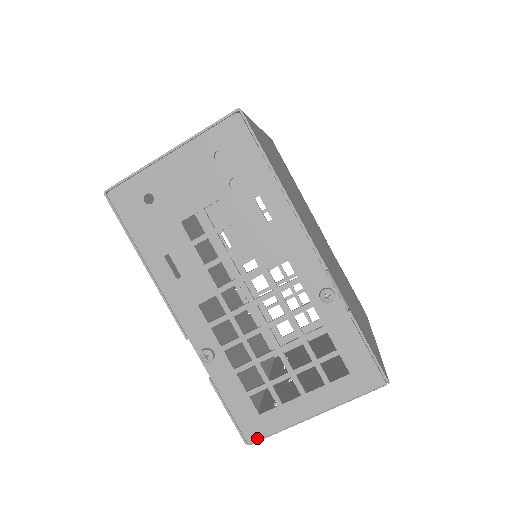
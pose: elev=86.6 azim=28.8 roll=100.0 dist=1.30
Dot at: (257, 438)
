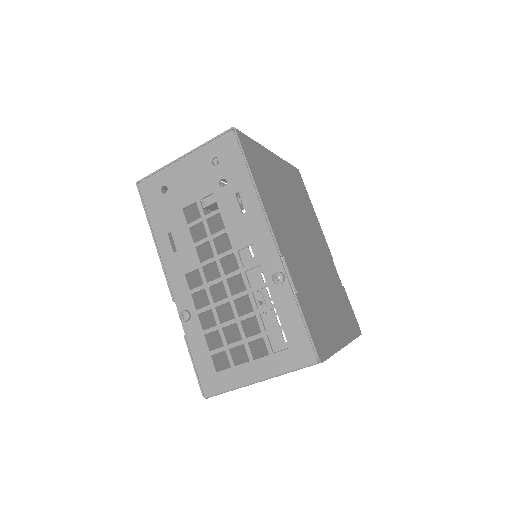
Dot at: (212, 393)
